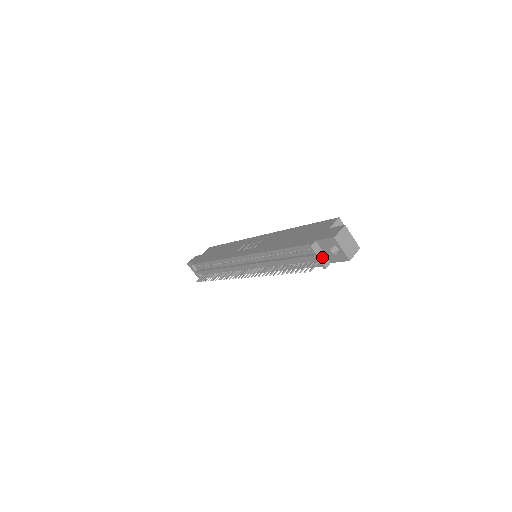
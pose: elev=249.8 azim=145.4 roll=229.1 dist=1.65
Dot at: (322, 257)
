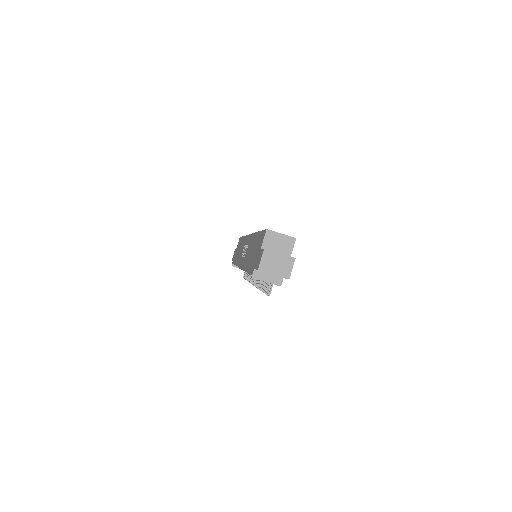
Dot at: (270, 279)
